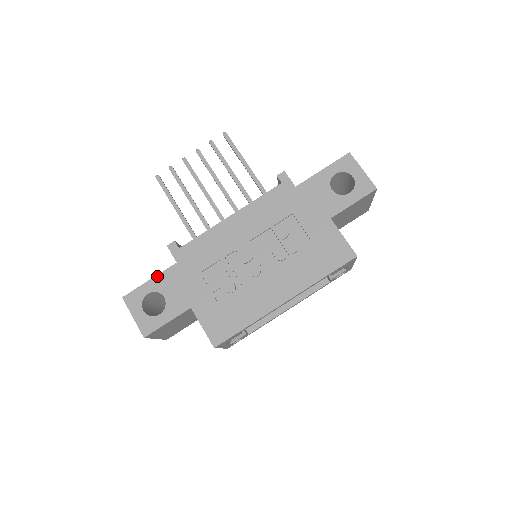
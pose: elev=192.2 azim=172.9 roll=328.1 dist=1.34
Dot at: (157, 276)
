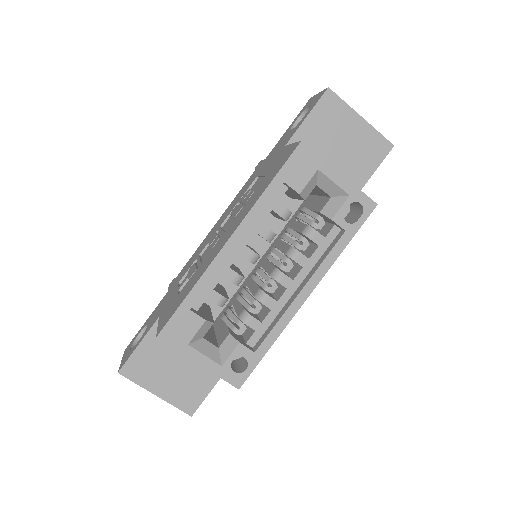
Dot at: (152, 313)
